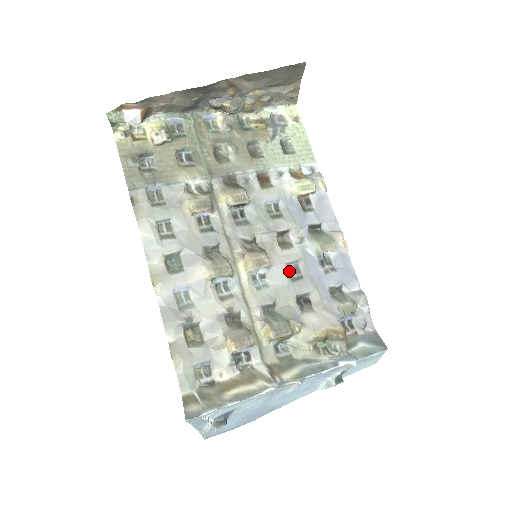
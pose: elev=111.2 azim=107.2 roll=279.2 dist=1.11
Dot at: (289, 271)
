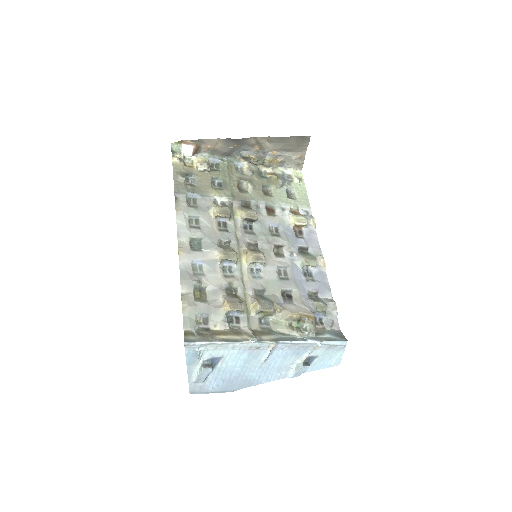
Dot at: (279, 273)
